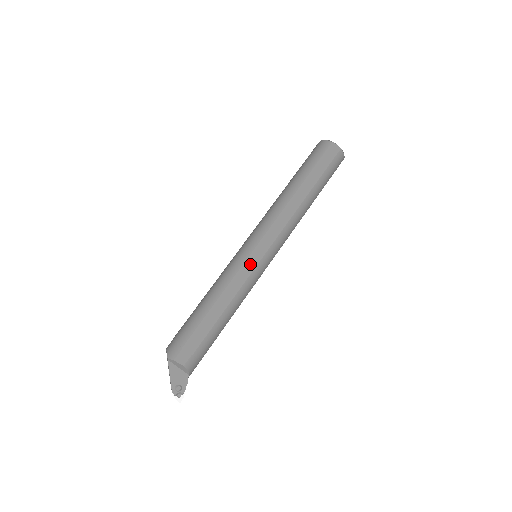
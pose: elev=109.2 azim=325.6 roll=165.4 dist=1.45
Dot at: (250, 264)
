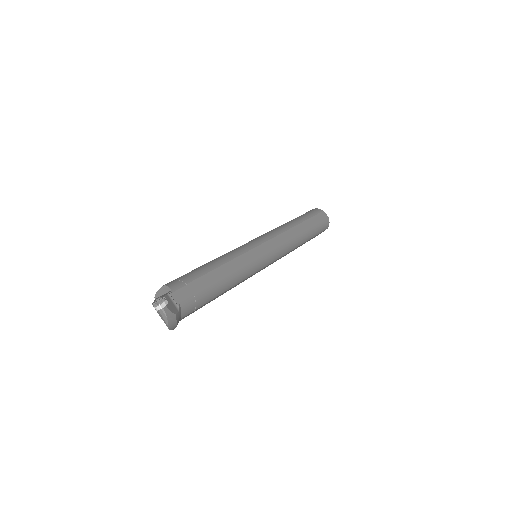
Dot at: occluded
